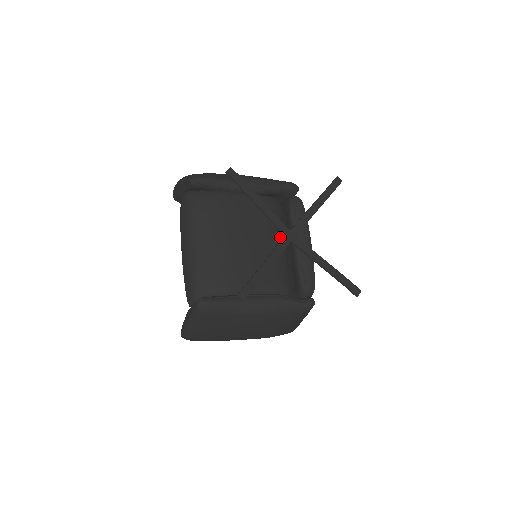
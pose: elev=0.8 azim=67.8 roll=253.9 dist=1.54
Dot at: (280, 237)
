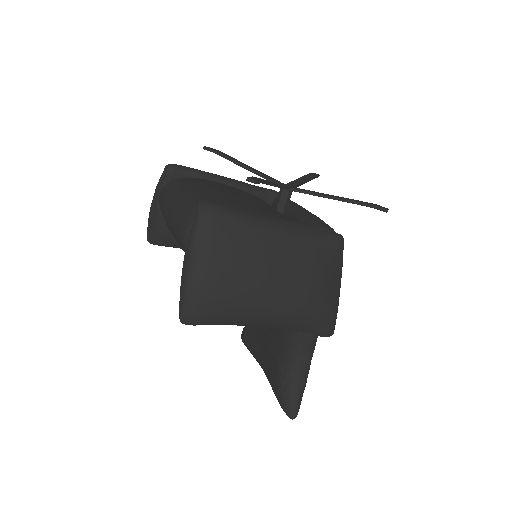
Dot at: (277, 198)
